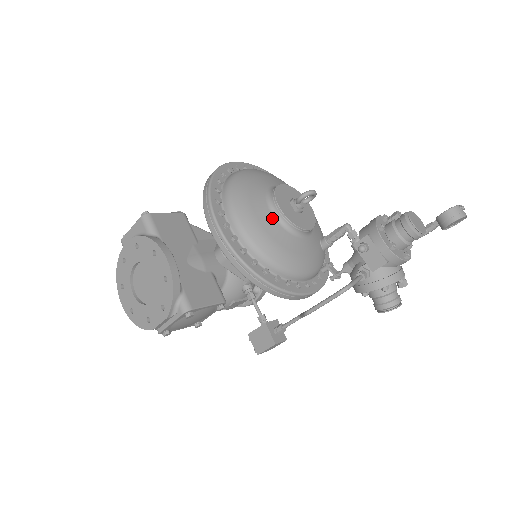
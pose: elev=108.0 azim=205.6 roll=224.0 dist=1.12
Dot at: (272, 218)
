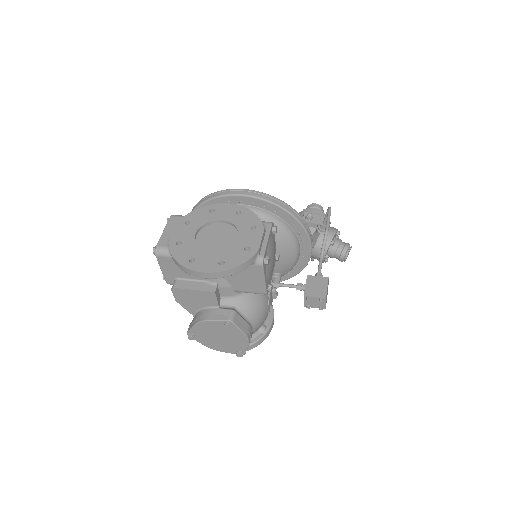
Dot at: occluded
